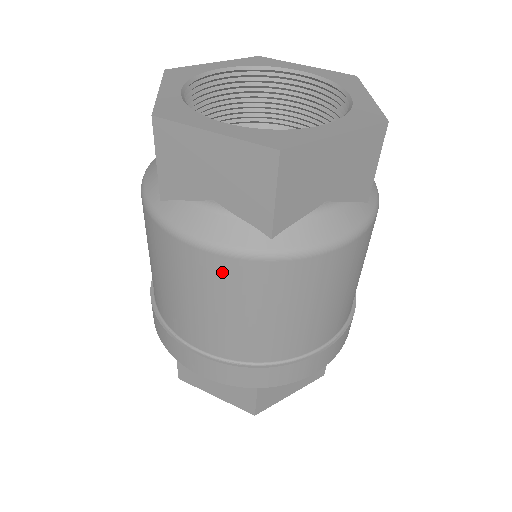
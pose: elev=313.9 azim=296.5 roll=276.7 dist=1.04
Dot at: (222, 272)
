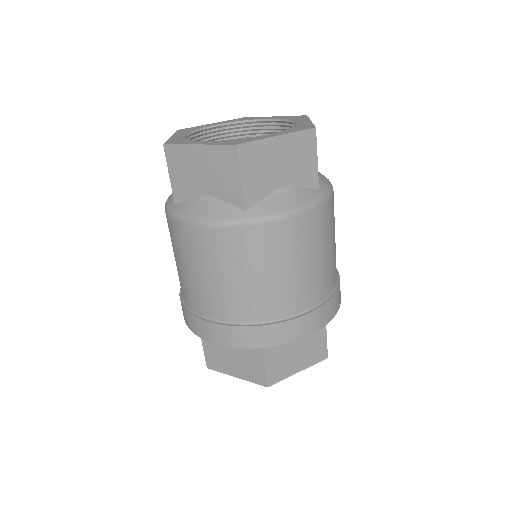
Dot at: (216, 241)
